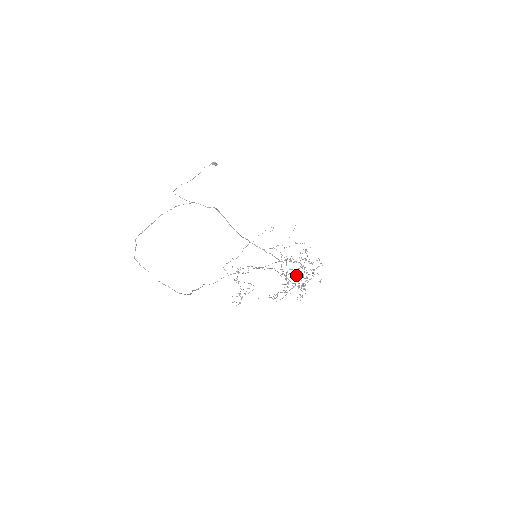
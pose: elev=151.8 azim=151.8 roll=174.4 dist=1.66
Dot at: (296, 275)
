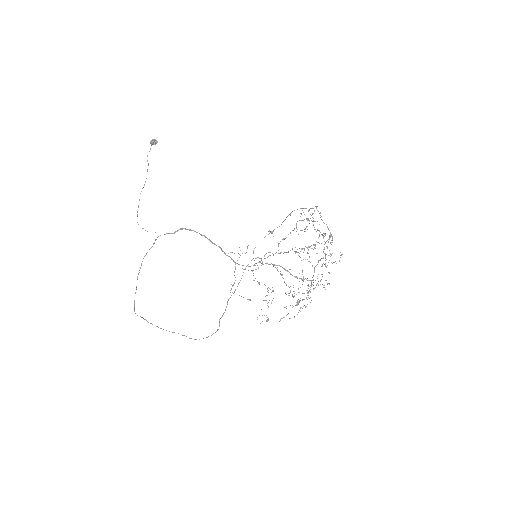
Dot at: occluded
